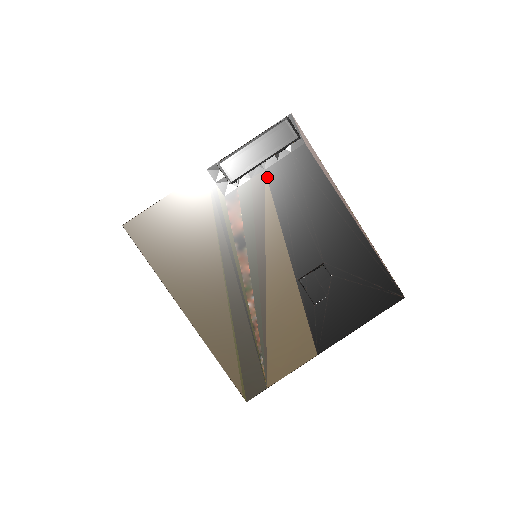
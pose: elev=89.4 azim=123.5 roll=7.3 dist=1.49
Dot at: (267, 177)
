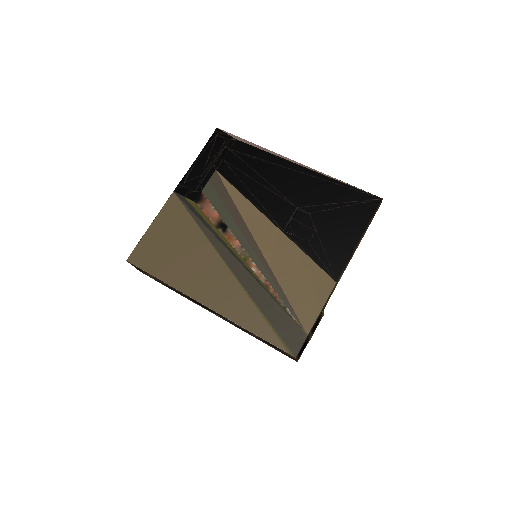
Dot at: (220, 173)
